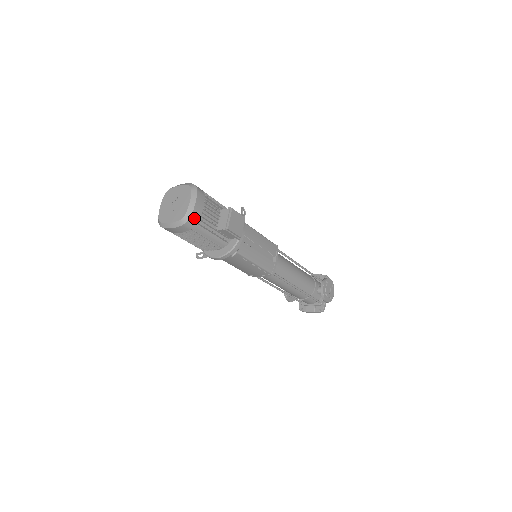
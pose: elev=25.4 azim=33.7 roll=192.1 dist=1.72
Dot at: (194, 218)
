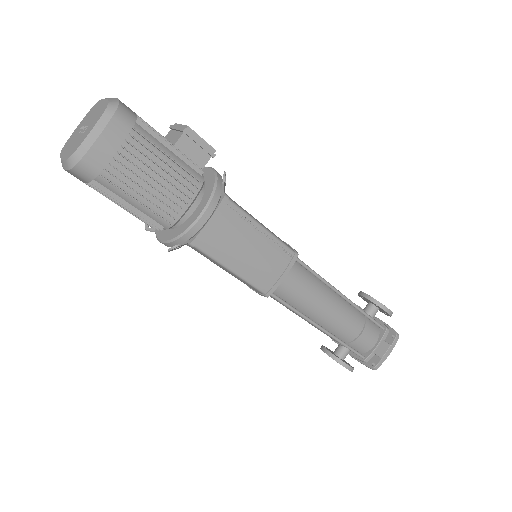
Dot at: (126, 108)
